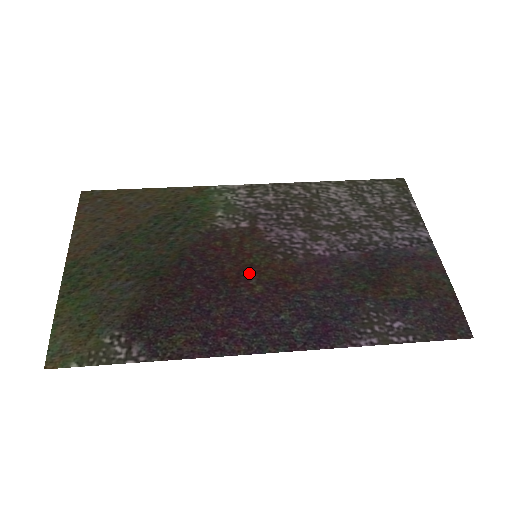
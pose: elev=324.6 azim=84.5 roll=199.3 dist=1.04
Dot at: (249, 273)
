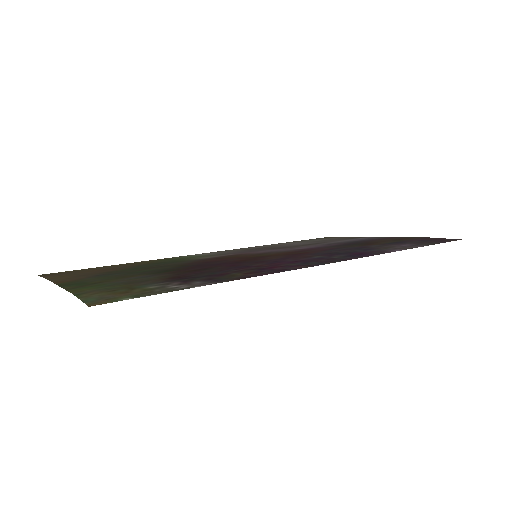
Dot at: (260, 257)
